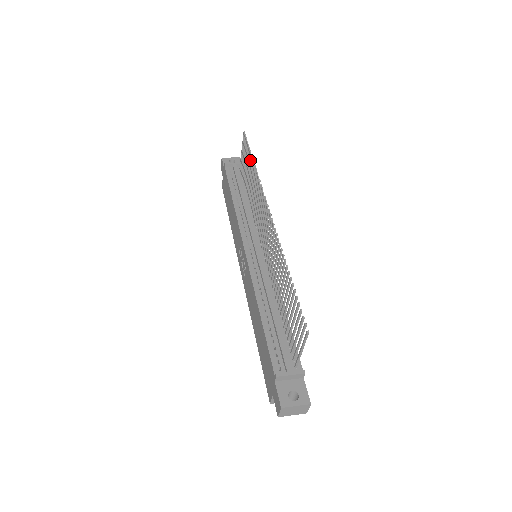
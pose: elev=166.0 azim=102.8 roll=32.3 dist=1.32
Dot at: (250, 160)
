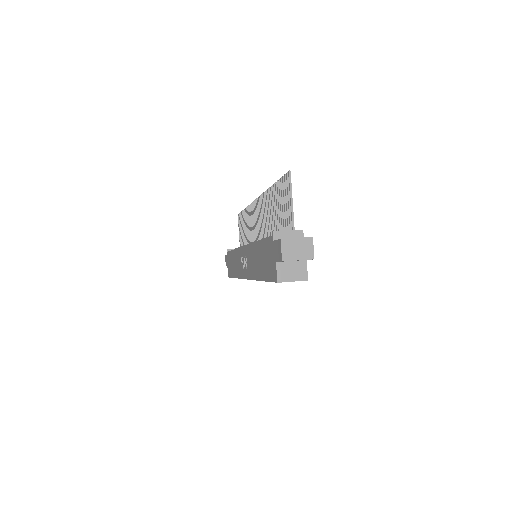
Dot at: (243, 215)
